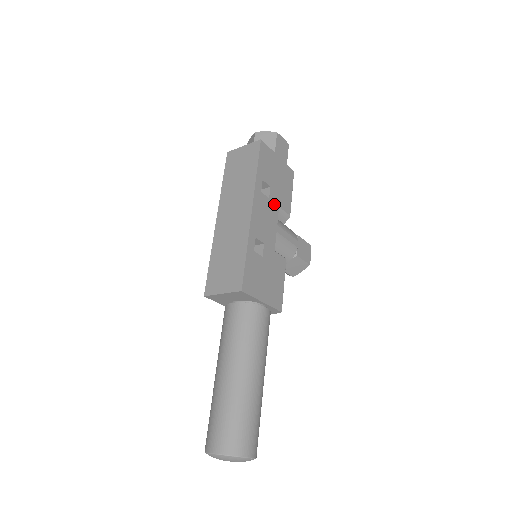
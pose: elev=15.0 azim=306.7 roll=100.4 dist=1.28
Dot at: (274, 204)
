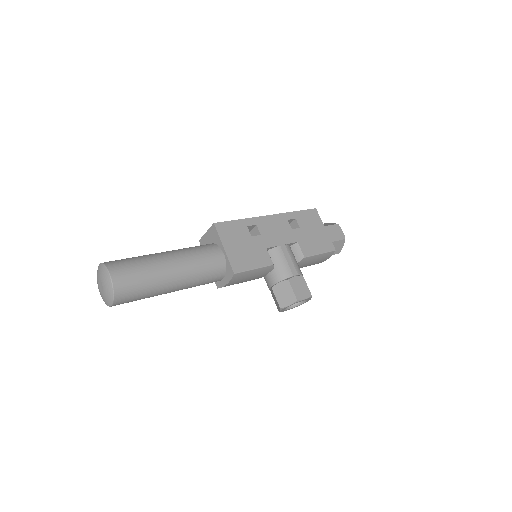
Dot at: (294, 236)
